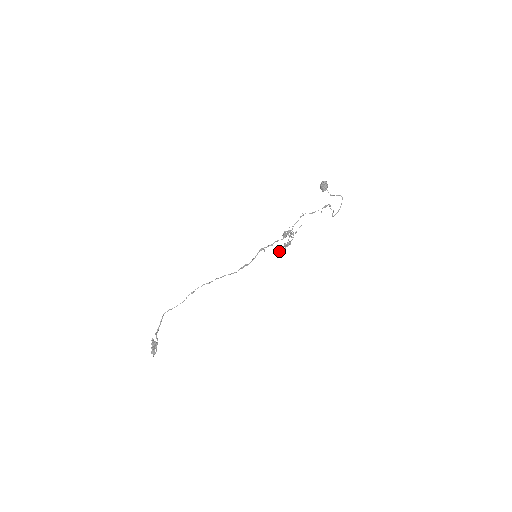
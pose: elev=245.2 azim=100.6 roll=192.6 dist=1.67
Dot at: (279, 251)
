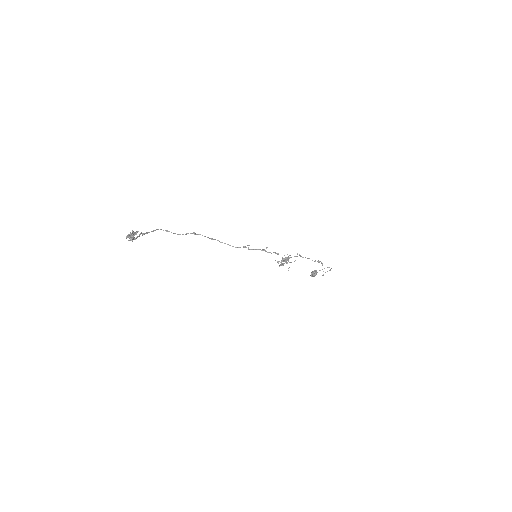
Dot at: (277, 262)
